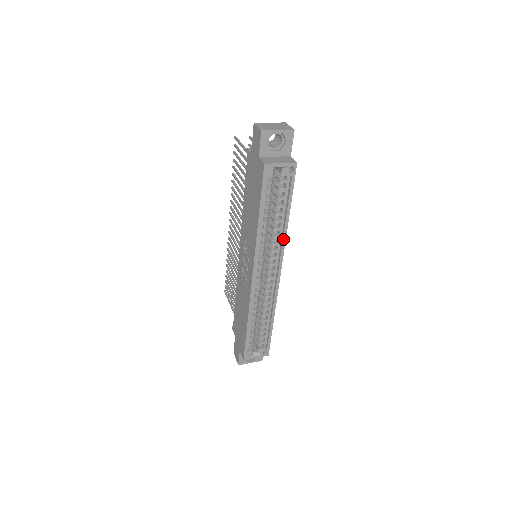
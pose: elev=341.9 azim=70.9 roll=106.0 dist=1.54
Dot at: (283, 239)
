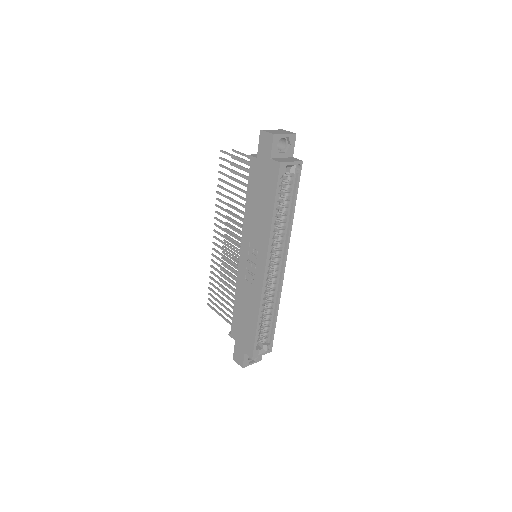
Dot at: (289, 233)
